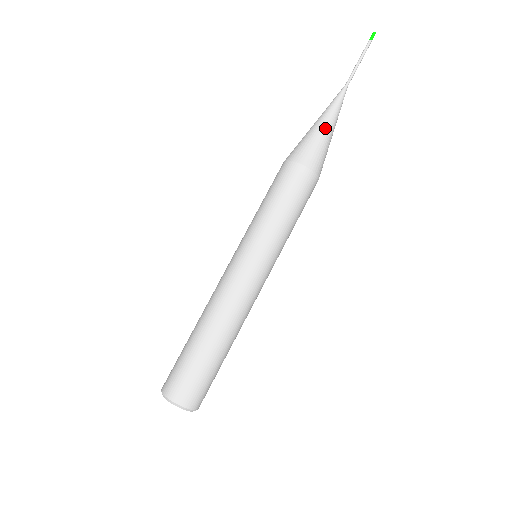
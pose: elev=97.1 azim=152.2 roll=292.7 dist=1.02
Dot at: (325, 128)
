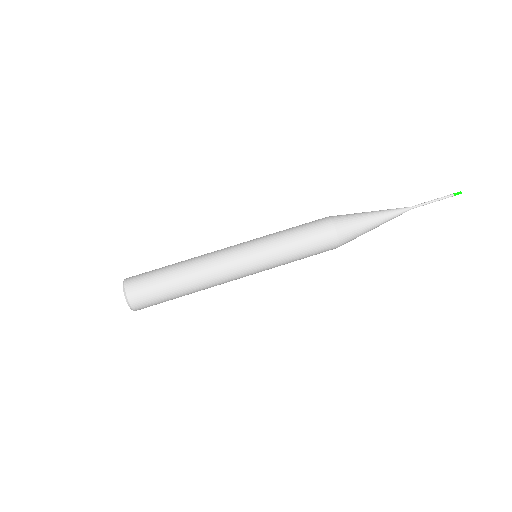
Dot at: (373, 227)
